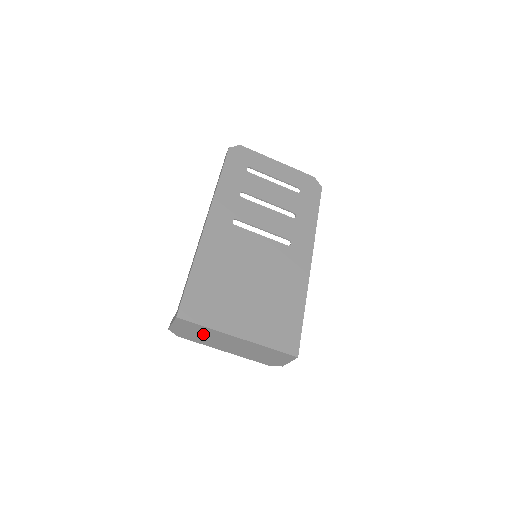
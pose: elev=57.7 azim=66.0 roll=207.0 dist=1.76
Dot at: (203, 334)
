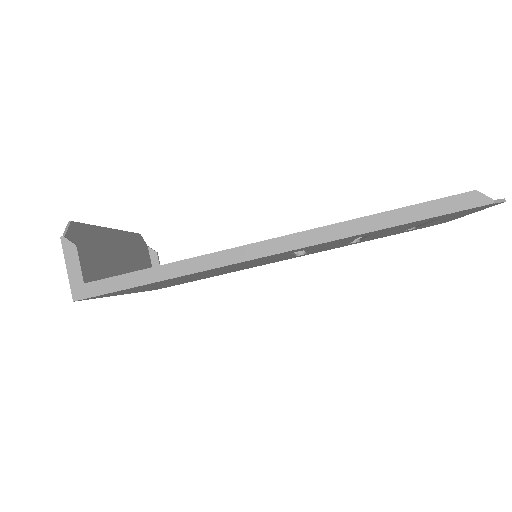
Dot at: (95, 267)
